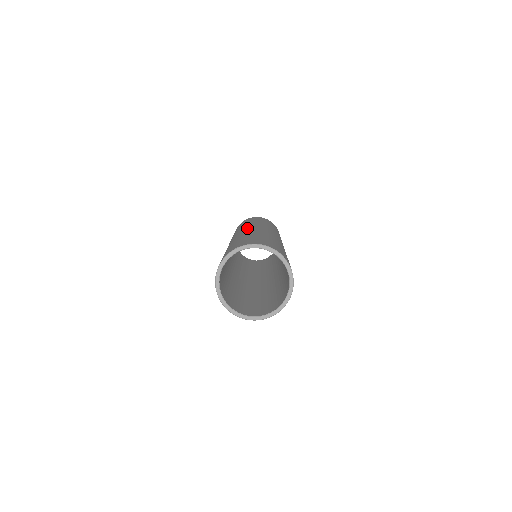
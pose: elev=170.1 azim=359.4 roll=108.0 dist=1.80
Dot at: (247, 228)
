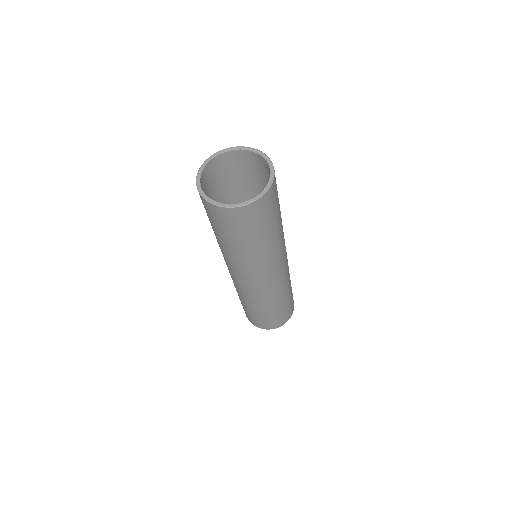
Dot at: occluded
